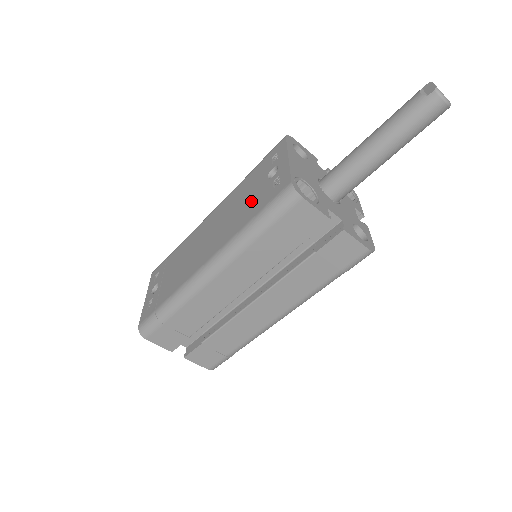
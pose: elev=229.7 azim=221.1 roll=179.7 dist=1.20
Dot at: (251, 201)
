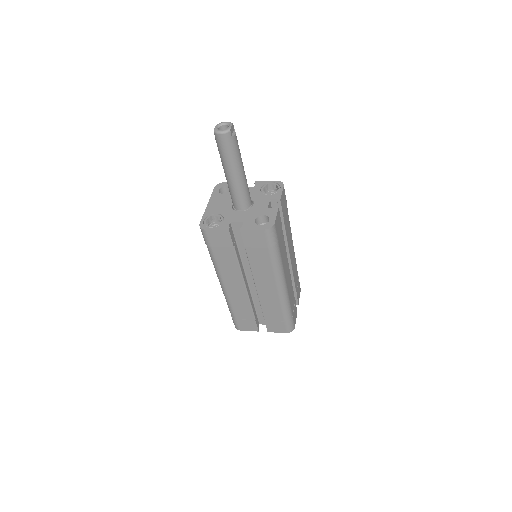
Dot at: occluded
